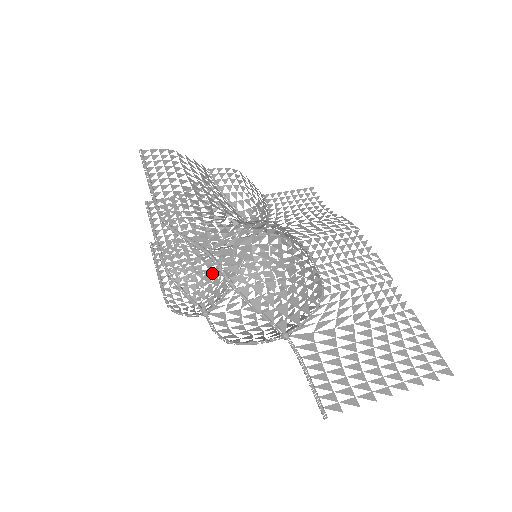
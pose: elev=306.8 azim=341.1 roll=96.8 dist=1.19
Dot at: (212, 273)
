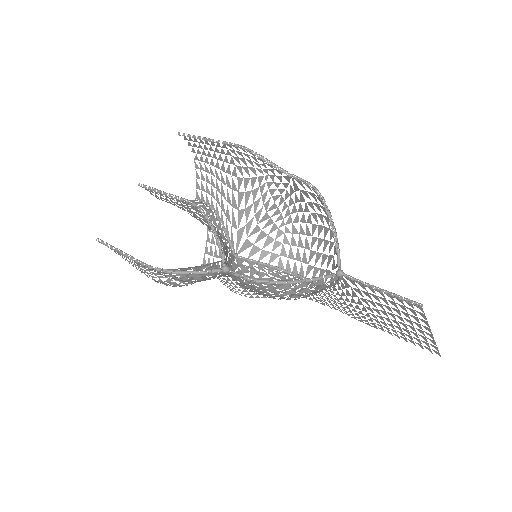
Dot at: (224, 246)
